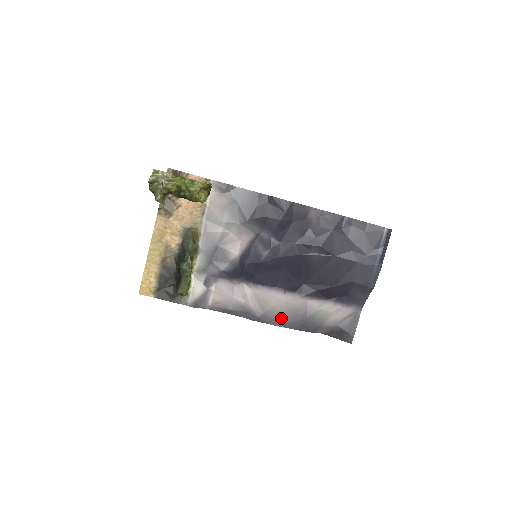
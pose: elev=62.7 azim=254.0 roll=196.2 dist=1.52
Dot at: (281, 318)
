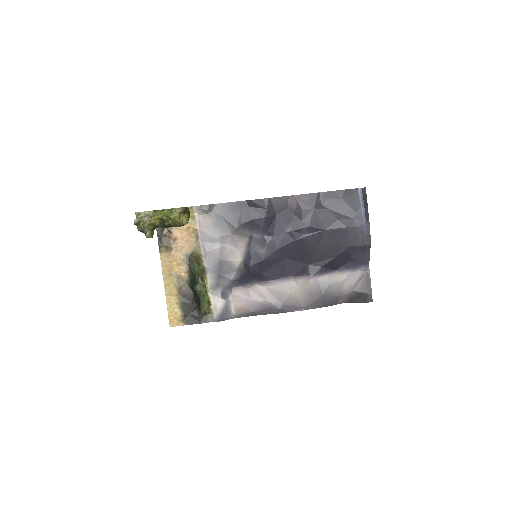
Dot at: (300, 302)
